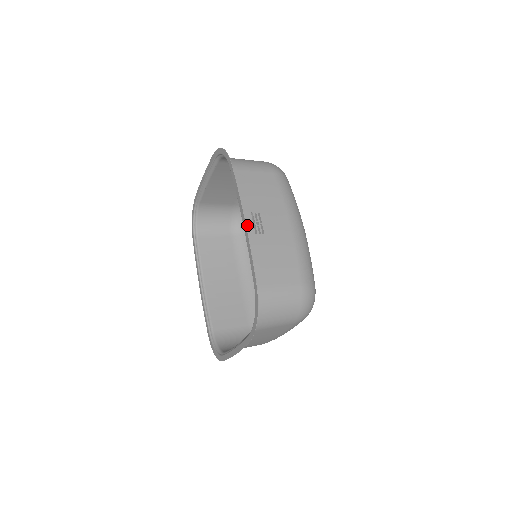
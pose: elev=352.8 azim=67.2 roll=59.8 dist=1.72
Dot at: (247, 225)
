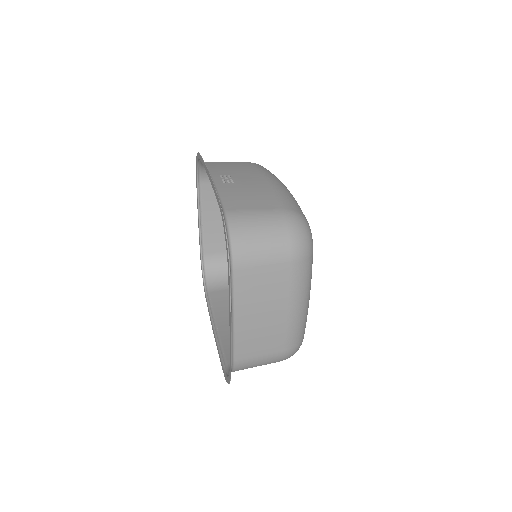
Dot at: (214, 179)
